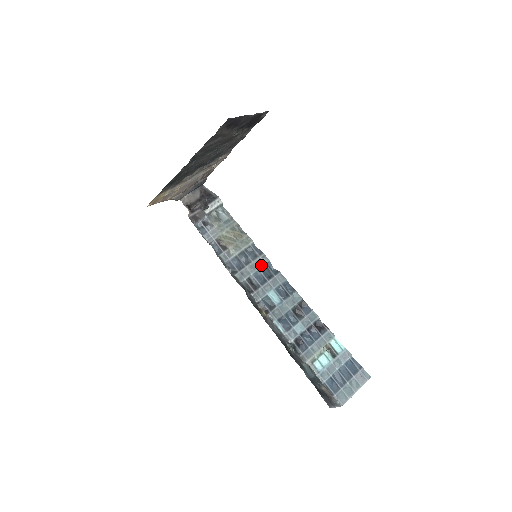
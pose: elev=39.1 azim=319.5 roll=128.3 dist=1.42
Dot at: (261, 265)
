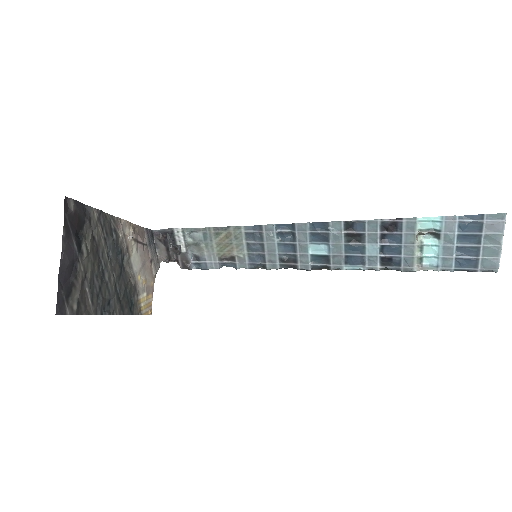
Dot at: (273, 237)
